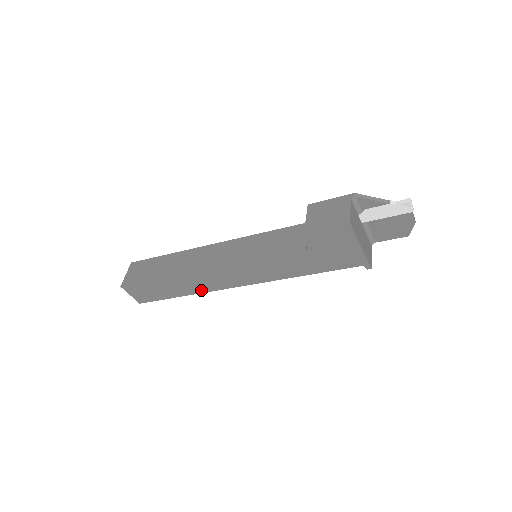
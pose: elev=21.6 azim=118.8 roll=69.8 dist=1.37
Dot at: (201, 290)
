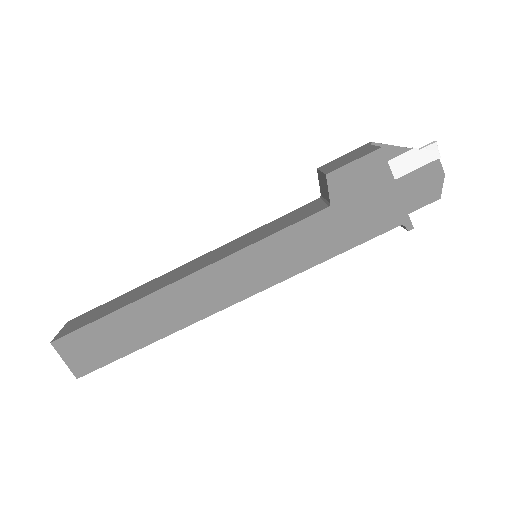
Dot at: (179, 323)
